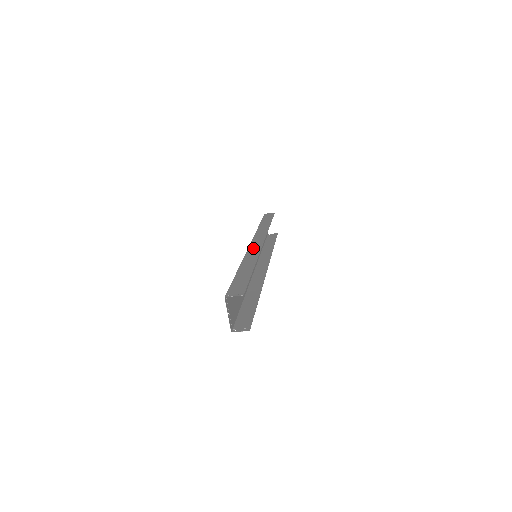
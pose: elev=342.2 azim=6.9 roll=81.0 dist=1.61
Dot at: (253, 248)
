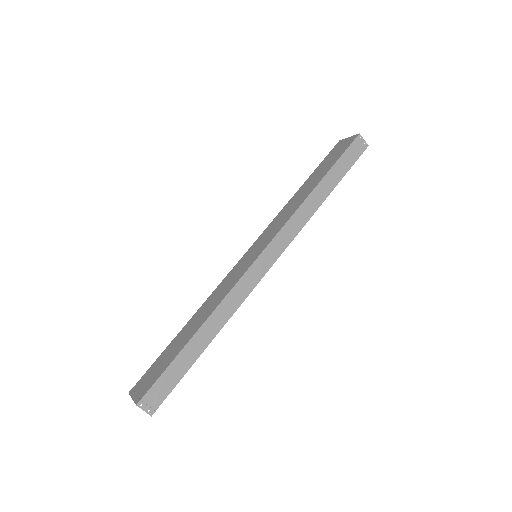
Dot at: (250, 278)
